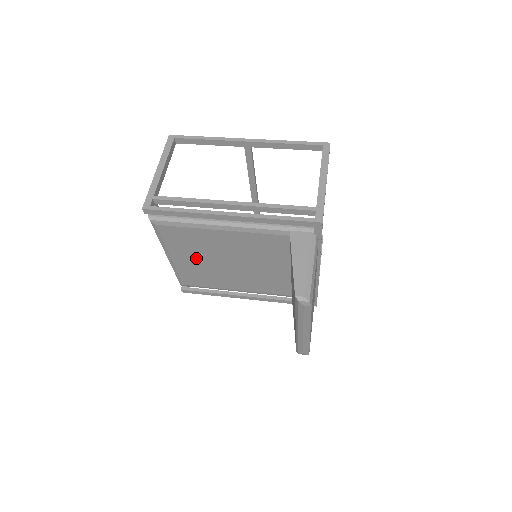
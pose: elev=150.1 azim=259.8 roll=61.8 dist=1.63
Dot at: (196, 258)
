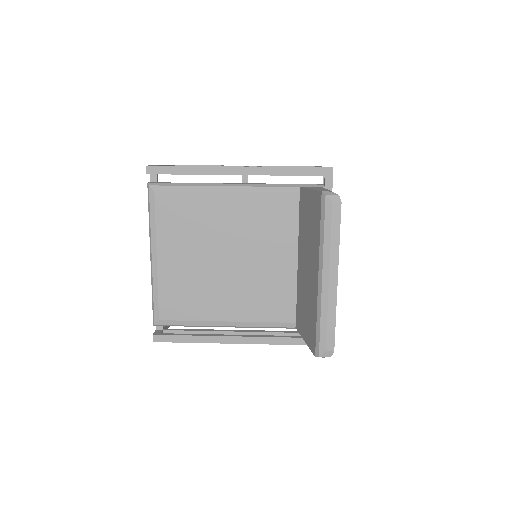
Dot at: (188, 254)
